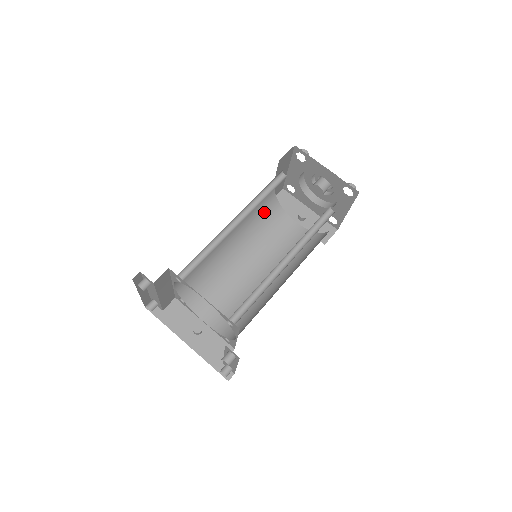
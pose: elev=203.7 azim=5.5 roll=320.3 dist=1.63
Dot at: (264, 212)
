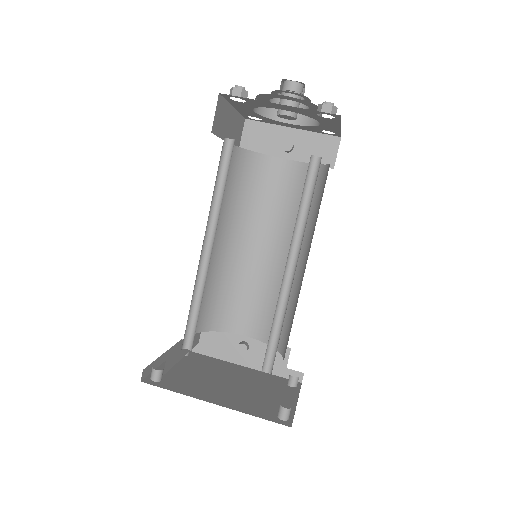
Dot at: (238, 177)
